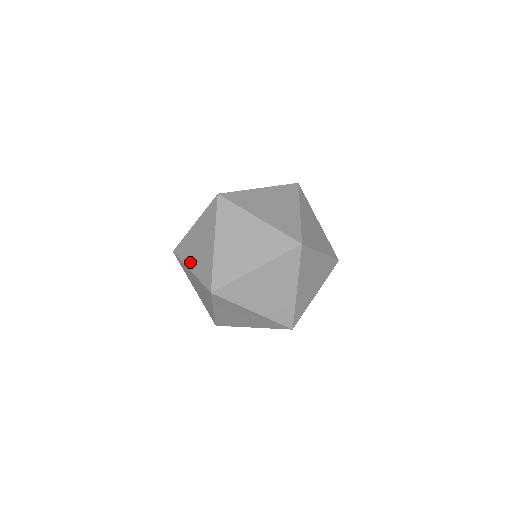
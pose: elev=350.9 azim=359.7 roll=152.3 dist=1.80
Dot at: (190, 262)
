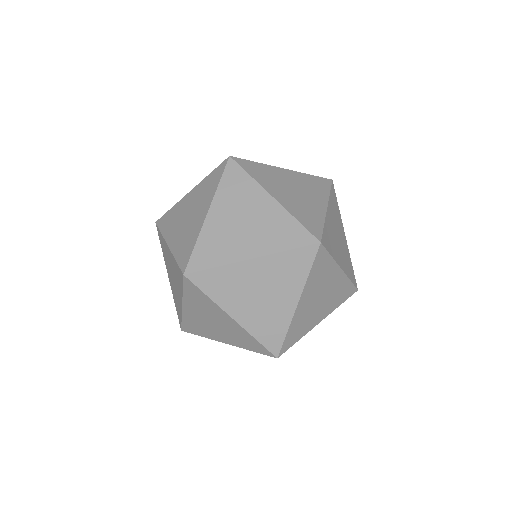
Dot at: (242, 251)
